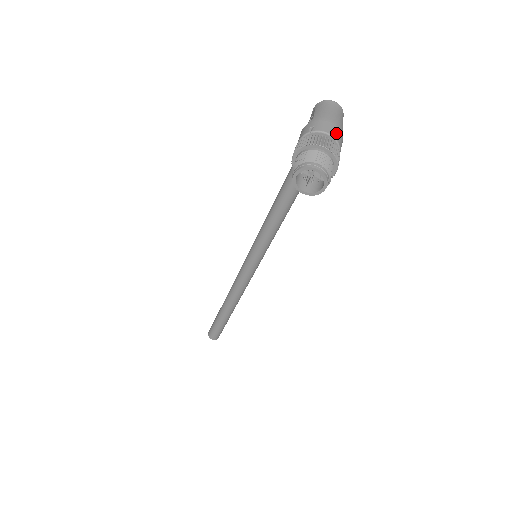
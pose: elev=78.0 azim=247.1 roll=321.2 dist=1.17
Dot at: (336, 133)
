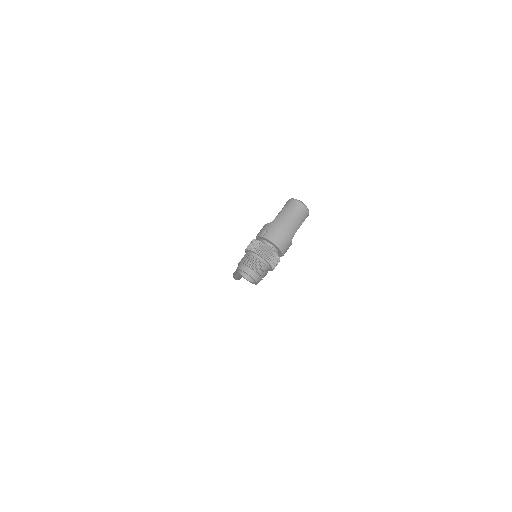
Dot at: (282, 241)
